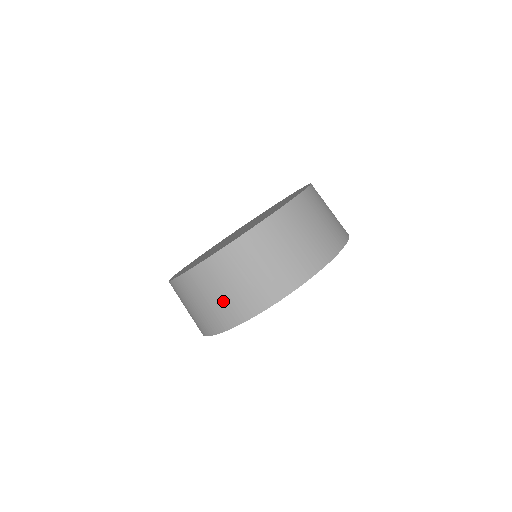
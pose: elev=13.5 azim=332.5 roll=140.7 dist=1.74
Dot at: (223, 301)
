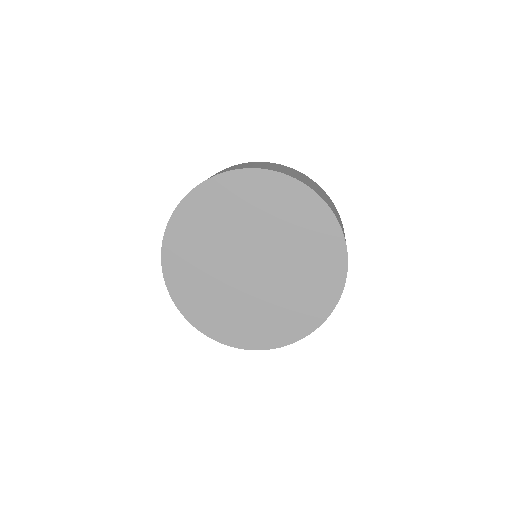
Dot at: occluded
